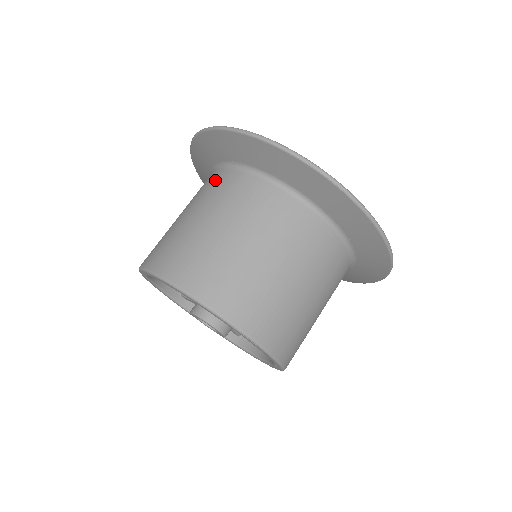
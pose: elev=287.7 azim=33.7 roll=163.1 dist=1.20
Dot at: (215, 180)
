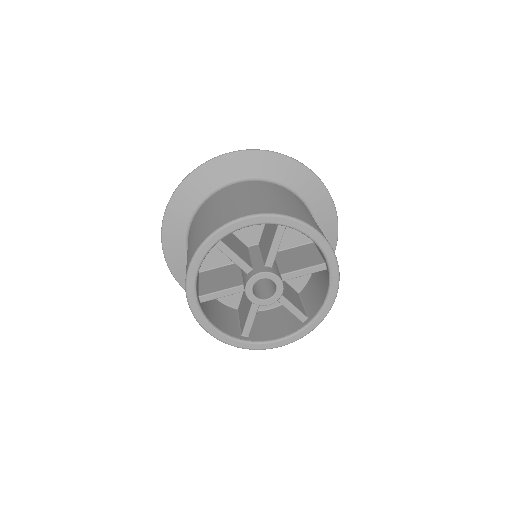
Dot at: (189, 233)
